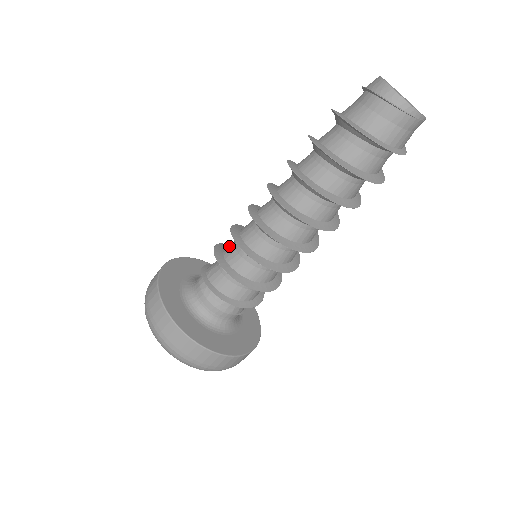
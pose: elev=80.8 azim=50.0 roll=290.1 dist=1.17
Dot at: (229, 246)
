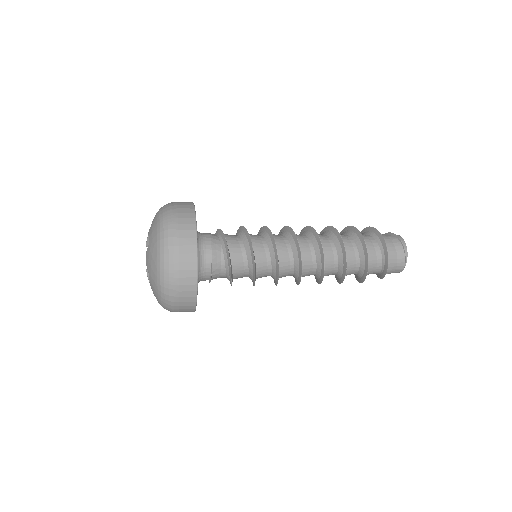
Dot at: occluded
